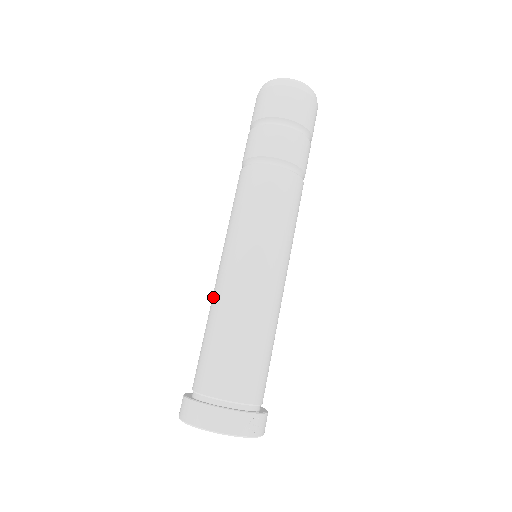
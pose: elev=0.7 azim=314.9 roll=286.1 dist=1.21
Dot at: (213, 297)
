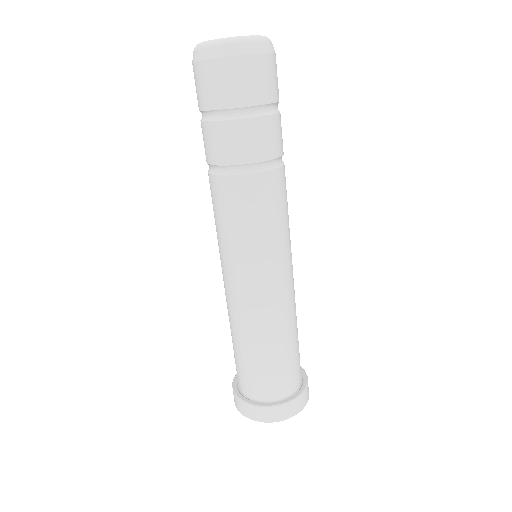
Dot at: (250, 320)
